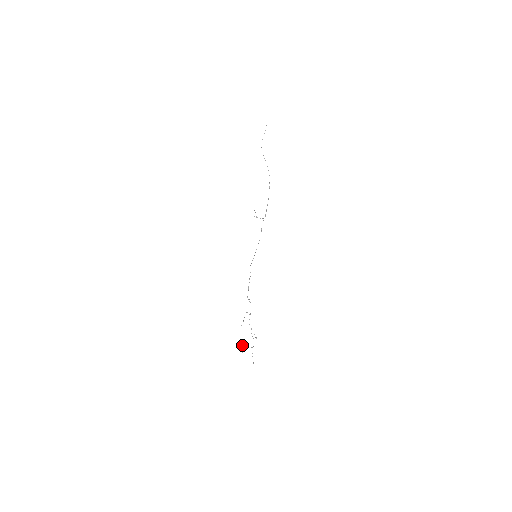
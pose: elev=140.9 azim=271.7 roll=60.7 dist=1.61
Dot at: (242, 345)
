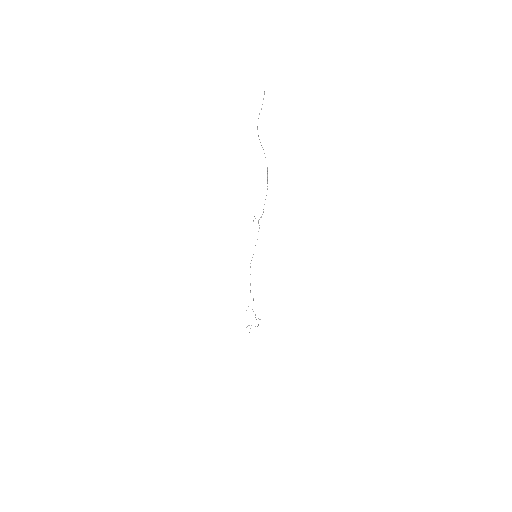
Dot at: (248, 325)
